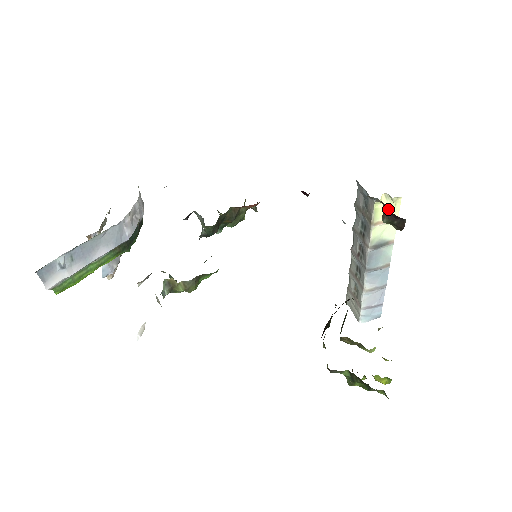
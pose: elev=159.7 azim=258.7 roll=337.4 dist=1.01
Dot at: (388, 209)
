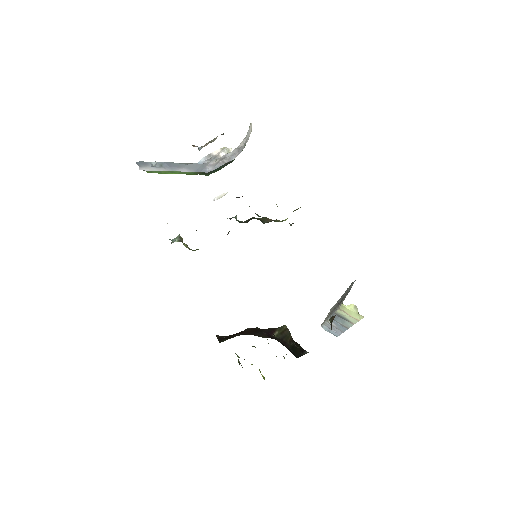
Dot at: (333, 319)
